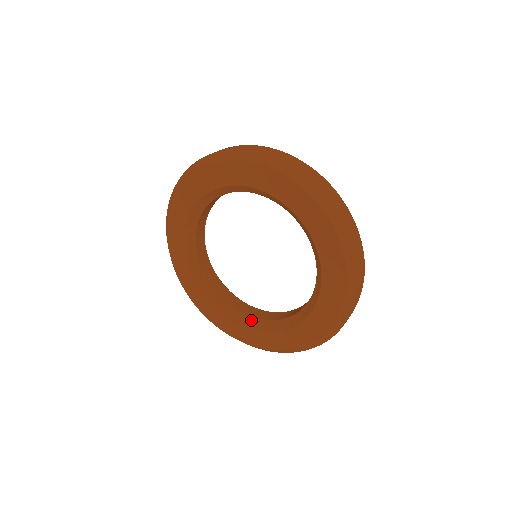
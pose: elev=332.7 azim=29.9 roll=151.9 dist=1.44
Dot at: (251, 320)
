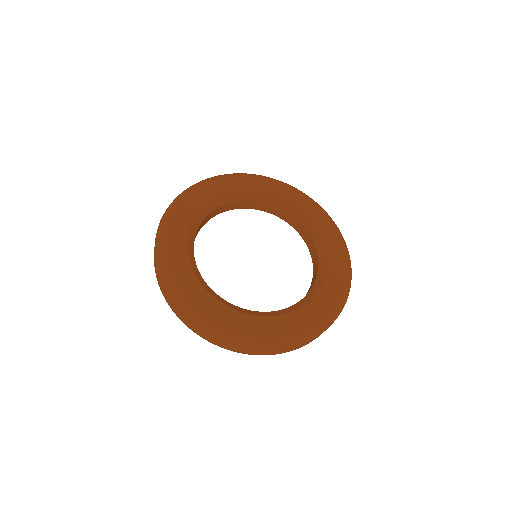
Dot at: (296, 305)
